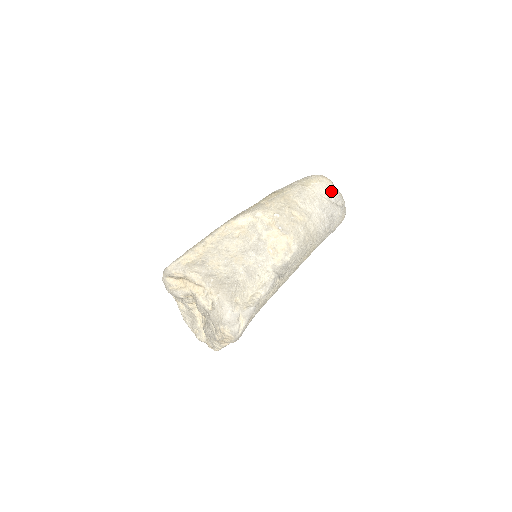
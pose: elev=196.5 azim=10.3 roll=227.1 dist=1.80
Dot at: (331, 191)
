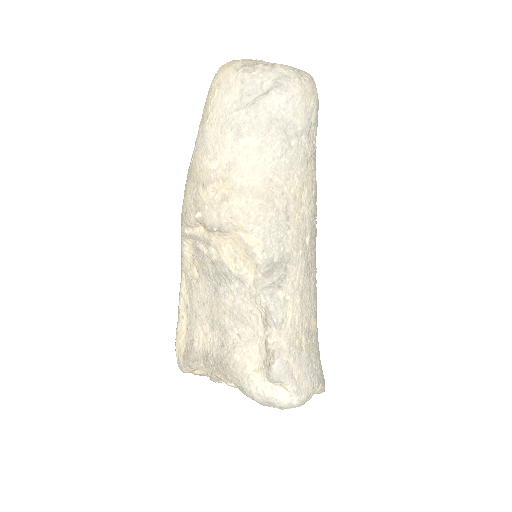
Dot at: (237, 86)
